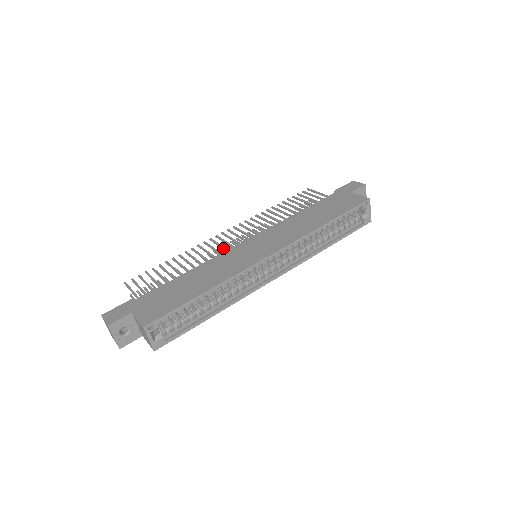
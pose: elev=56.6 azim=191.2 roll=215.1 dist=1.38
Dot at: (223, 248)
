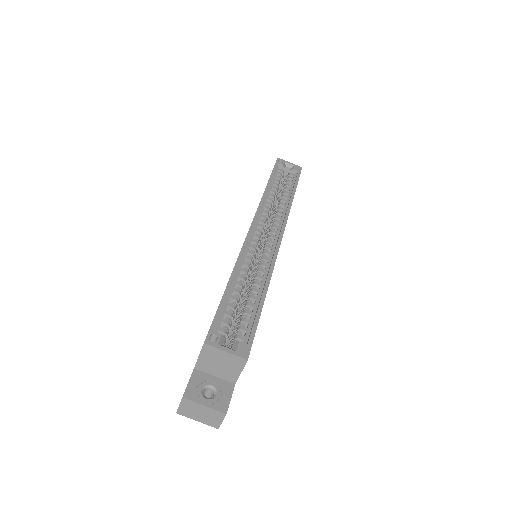
Dot at: occluded
